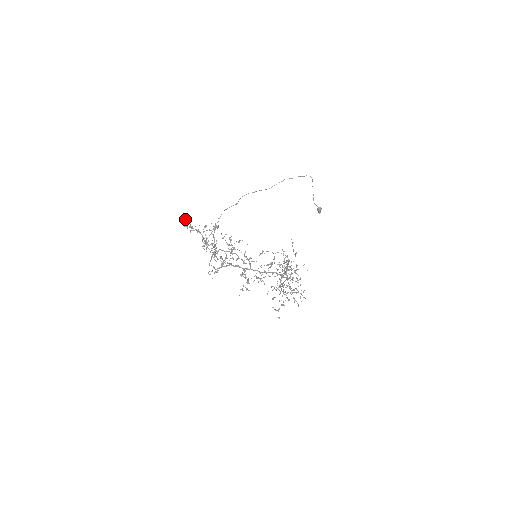
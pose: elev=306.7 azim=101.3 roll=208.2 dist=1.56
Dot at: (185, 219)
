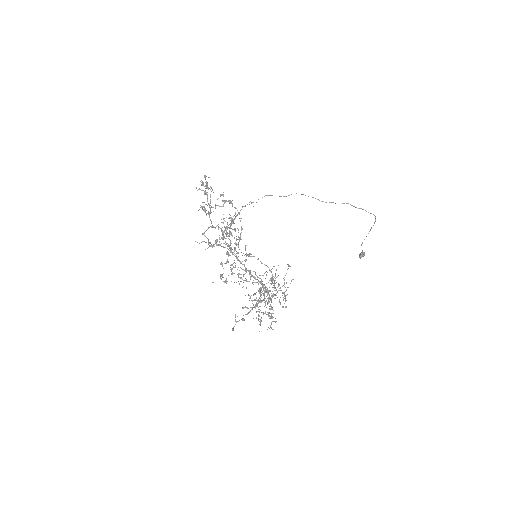
Dot at: (204, 175)
